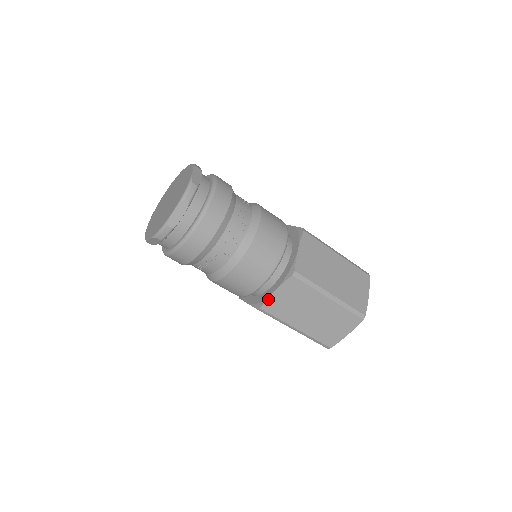
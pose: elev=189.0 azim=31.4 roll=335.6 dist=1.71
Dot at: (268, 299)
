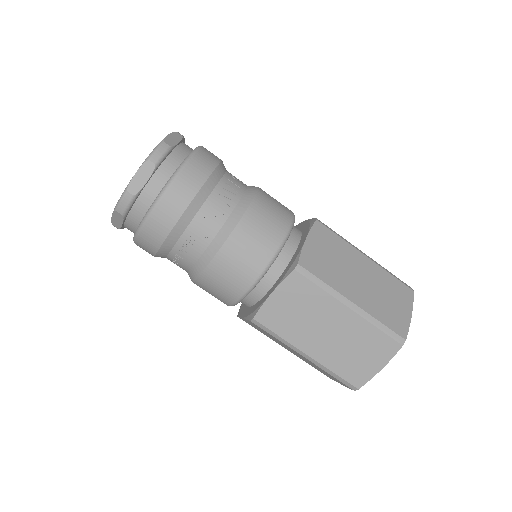
Dot at: (263, 305)
